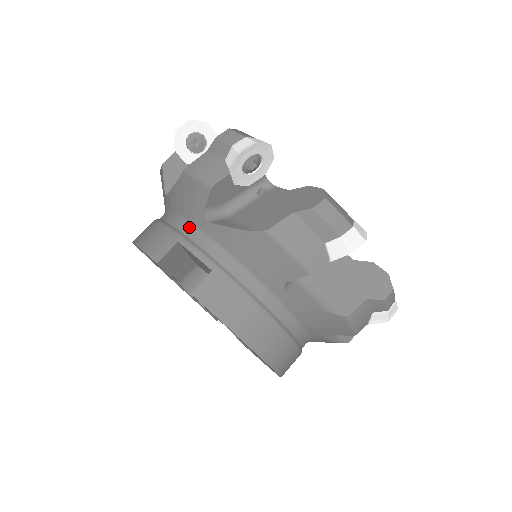
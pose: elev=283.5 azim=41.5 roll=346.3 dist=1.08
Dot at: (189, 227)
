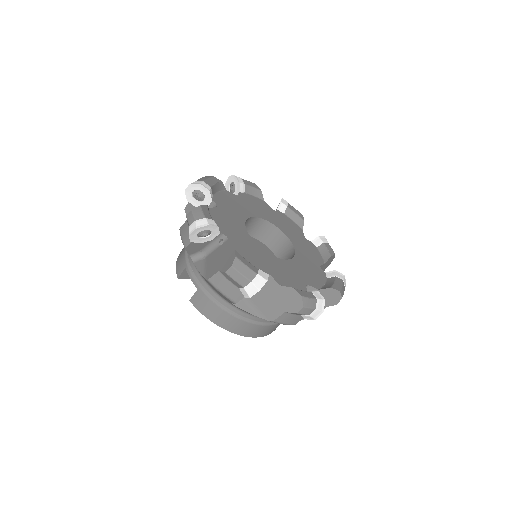
Dot at: occluded
